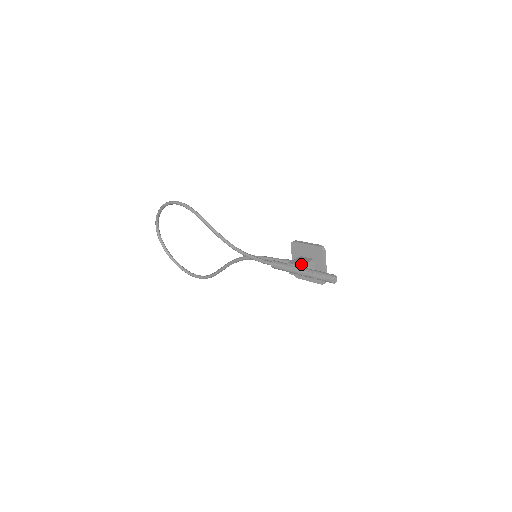
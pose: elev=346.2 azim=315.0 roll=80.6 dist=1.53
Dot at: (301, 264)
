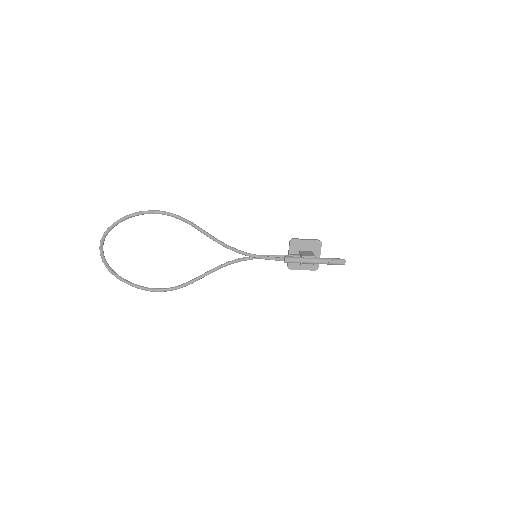
Dot at: (313, 255)
